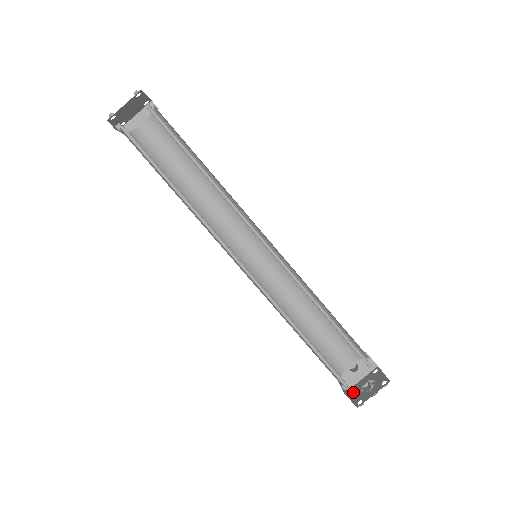
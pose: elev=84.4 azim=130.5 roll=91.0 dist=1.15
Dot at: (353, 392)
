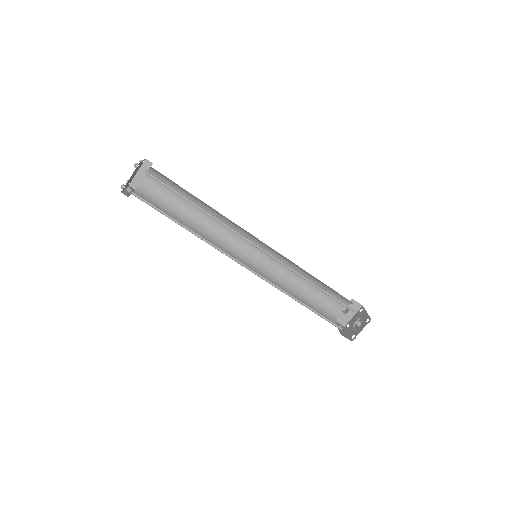
Dot at: (348, 328)
